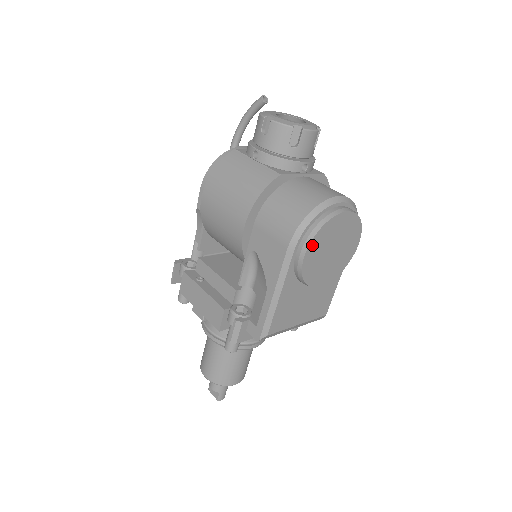
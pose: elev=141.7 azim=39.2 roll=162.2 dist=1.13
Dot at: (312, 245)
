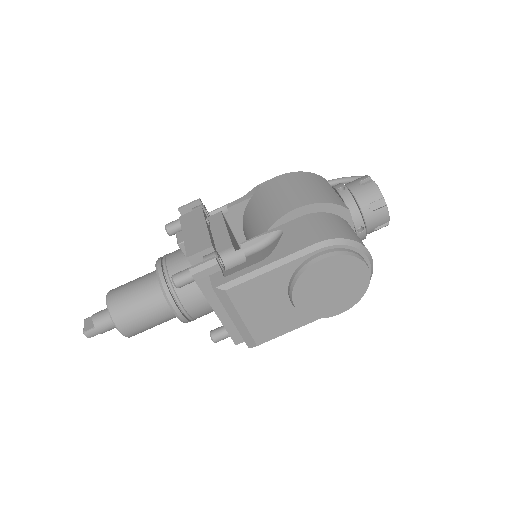
Dot at: (333, 259)
